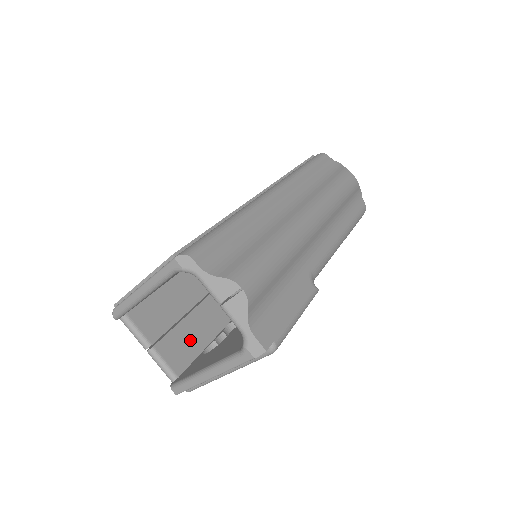
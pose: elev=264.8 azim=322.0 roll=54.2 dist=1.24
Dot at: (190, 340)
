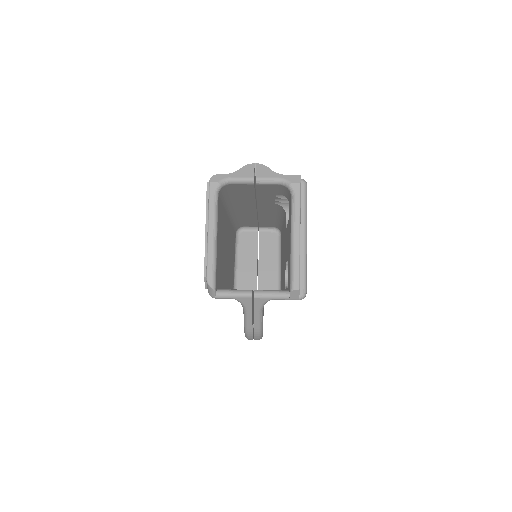
Dot at: occluded
